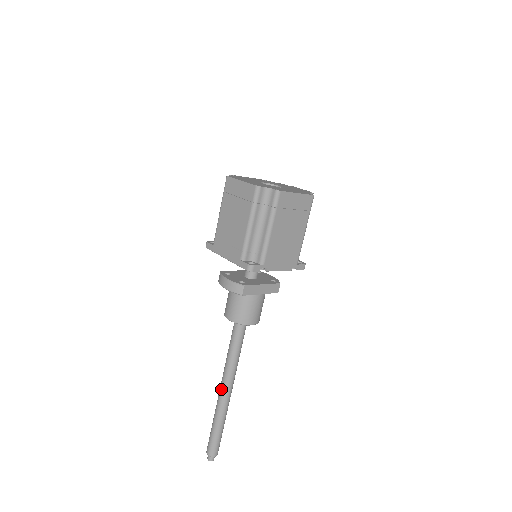
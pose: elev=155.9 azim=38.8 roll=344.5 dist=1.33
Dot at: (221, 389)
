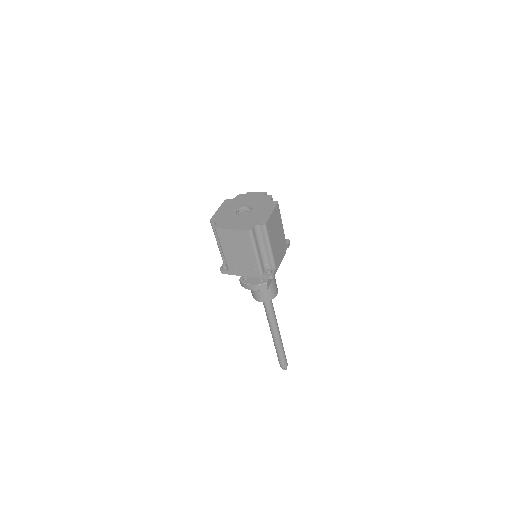
Dot at: (274, 335)
